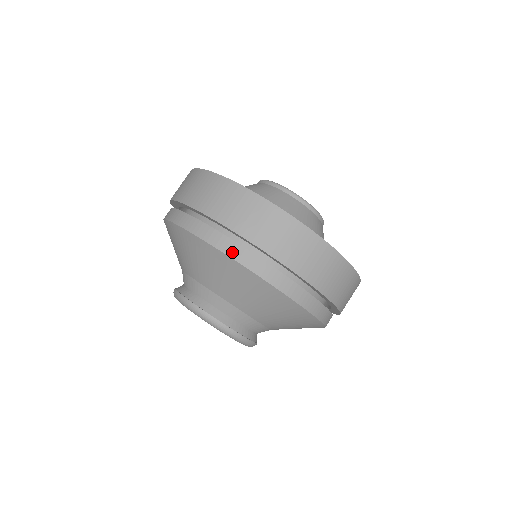
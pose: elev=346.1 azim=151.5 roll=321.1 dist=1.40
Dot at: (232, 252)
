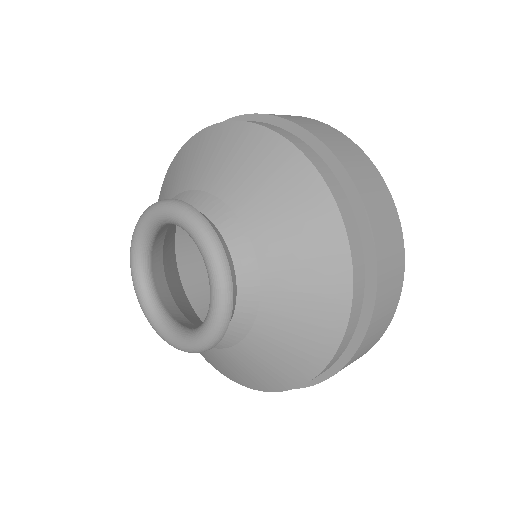
Dot at: (289, 137)
